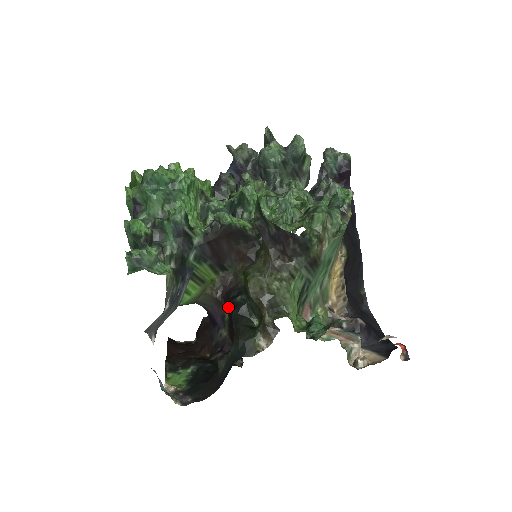
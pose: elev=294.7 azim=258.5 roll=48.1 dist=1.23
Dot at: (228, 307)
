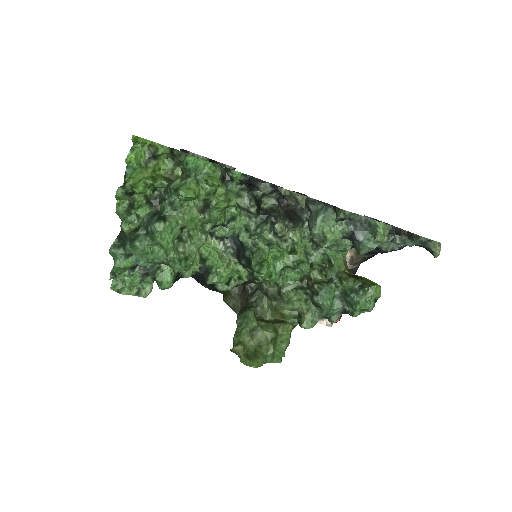
Dot at: occluded
